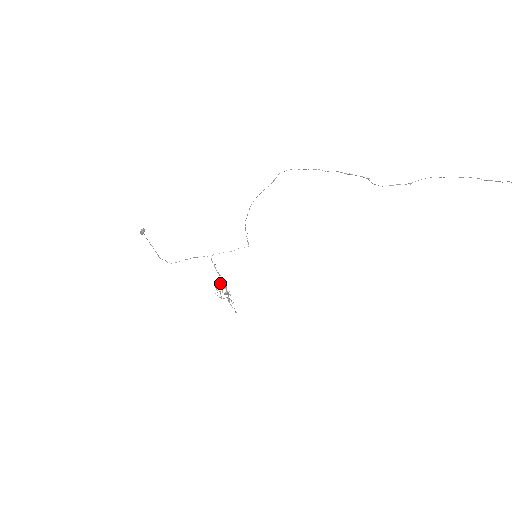
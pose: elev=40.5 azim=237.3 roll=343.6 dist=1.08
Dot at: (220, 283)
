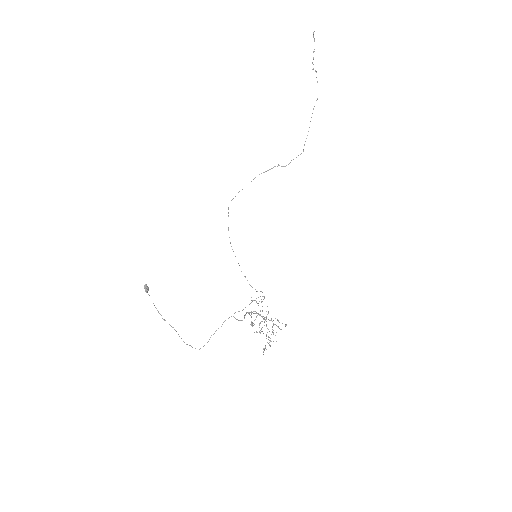
Dot at: occluded
